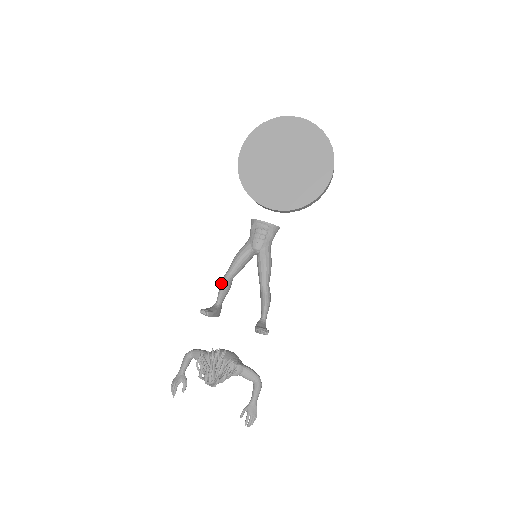
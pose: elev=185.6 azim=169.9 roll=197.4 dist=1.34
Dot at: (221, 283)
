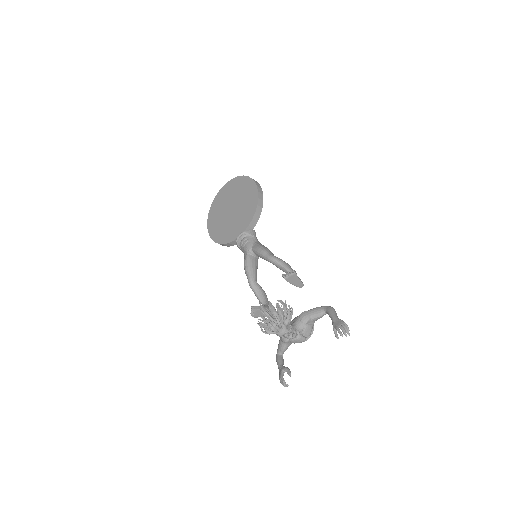
Dot at: occluded
